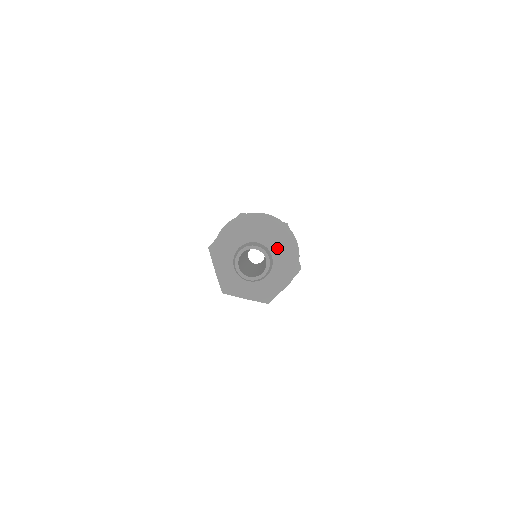
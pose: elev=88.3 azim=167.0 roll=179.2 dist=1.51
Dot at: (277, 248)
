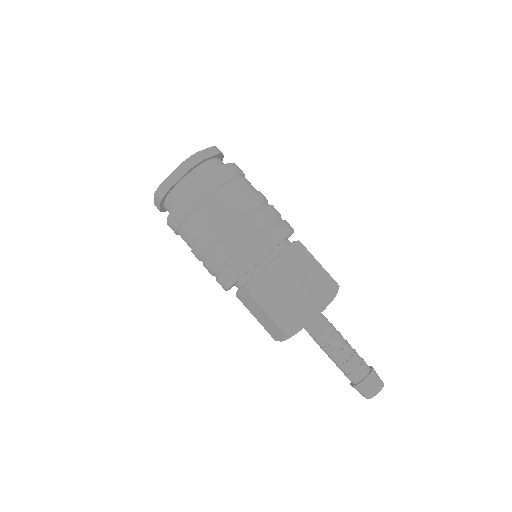
Dot at: occluded
